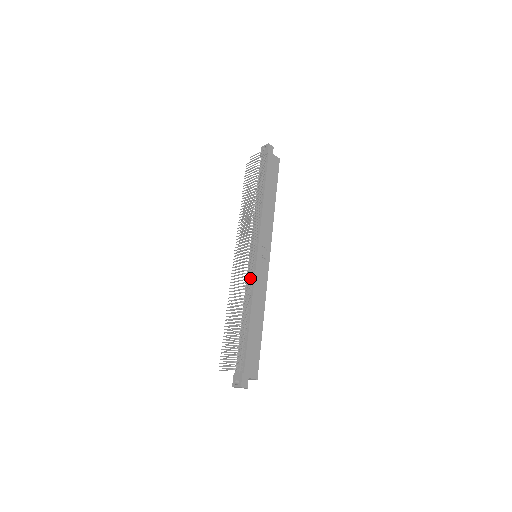
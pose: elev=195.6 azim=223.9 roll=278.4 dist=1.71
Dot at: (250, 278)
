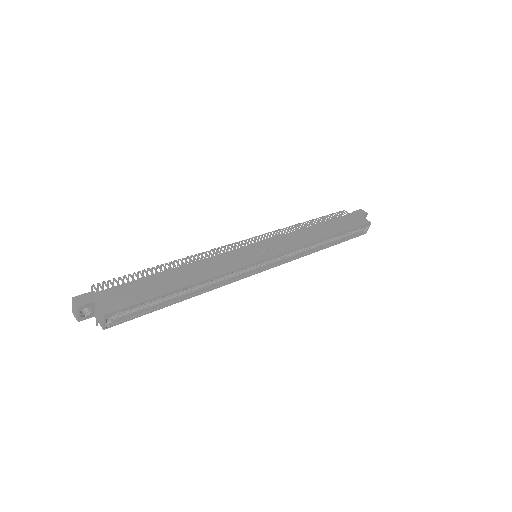
Dot at: (220, 253)
